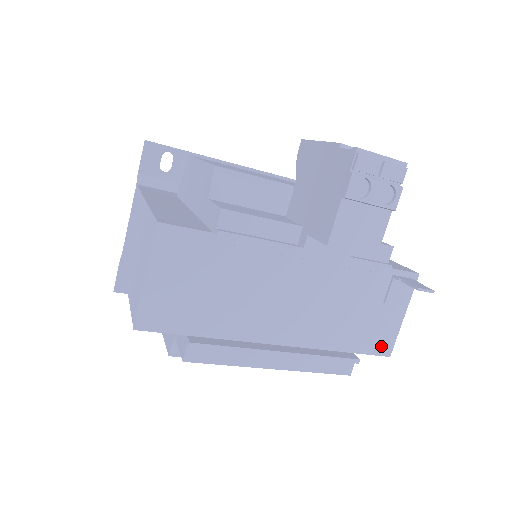
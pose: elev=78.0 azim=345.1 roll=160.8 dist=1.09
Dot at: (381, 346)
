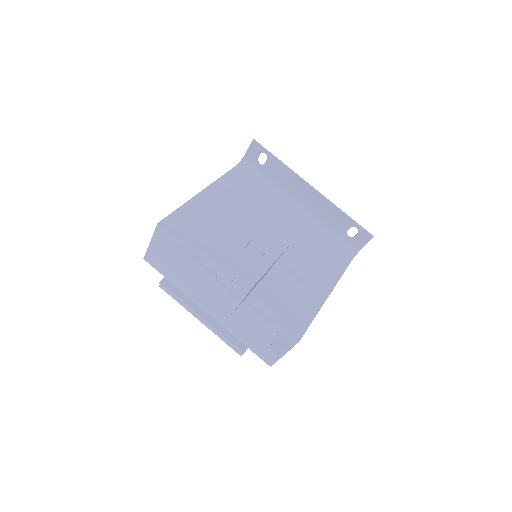
Dot at: (266, 358)
